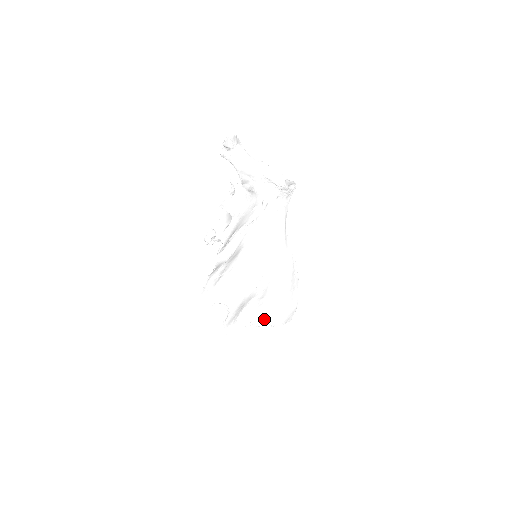
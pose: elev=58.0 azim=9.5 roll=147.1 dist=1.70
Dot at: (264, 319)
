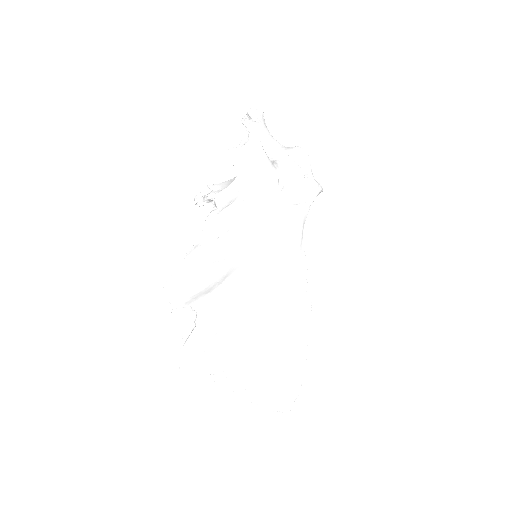
Dot at: (246, 378)
